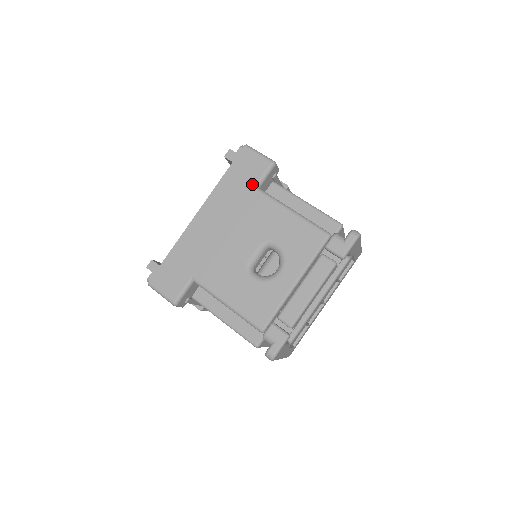
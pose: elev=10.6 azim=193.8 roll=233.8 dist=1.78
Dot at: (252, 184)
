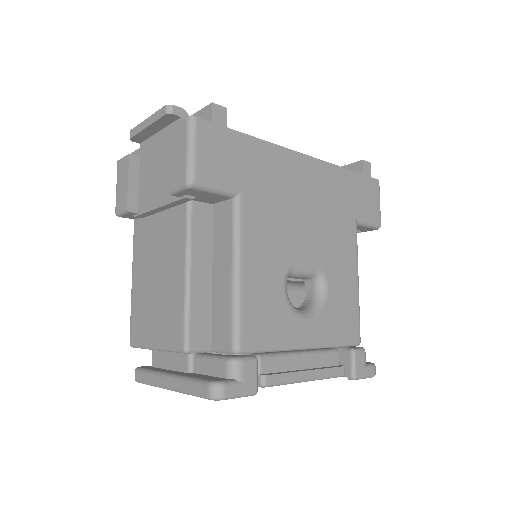
Dot at: (358, 214)
